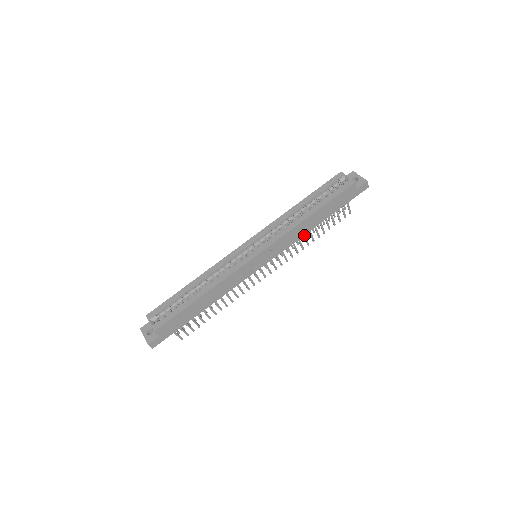
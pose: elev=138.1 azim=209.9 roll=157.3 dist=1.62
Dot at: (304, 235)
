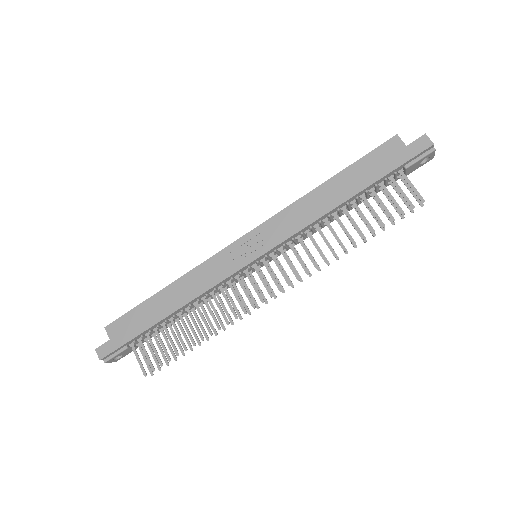
Dot at: (331, 229)
